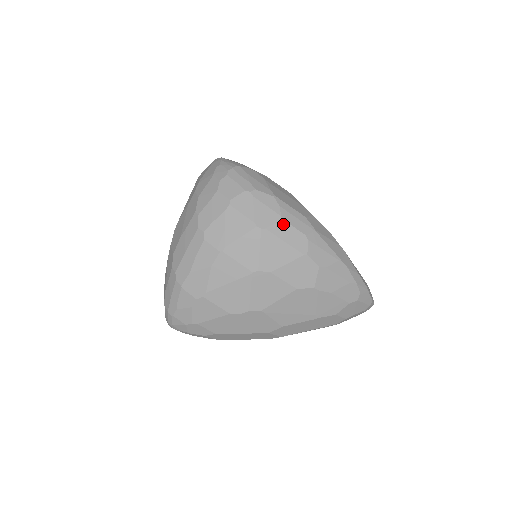
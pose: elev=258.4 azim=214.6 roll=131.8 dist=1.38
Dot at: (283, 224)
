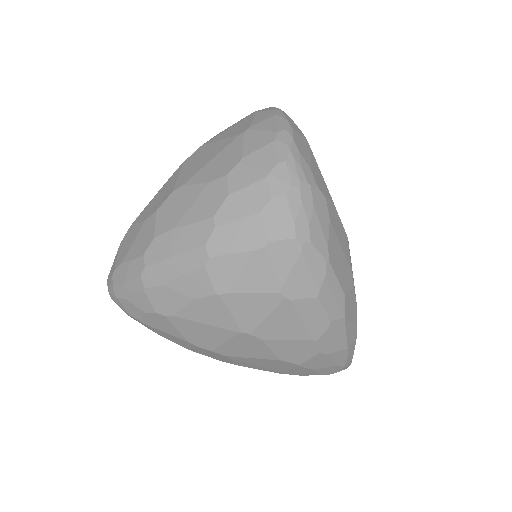
Dot at: (314, 302)
